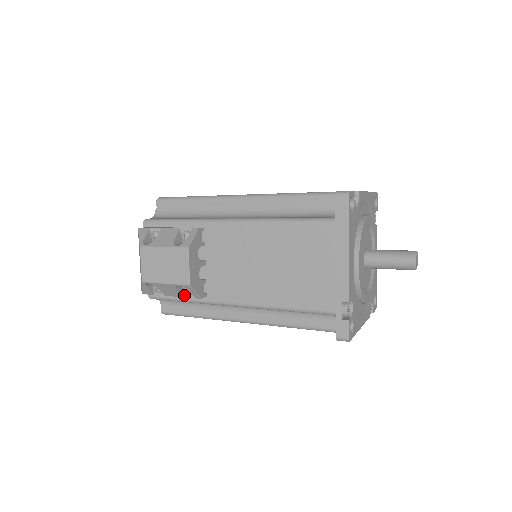
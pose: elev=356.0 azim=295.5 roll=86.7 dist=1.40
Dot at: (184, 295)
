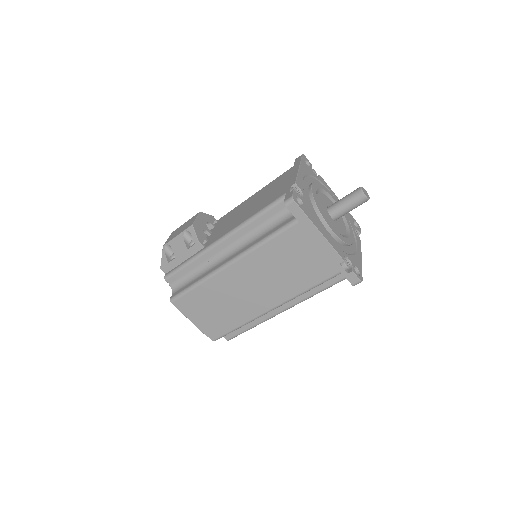
Dot at: (188, 248)
